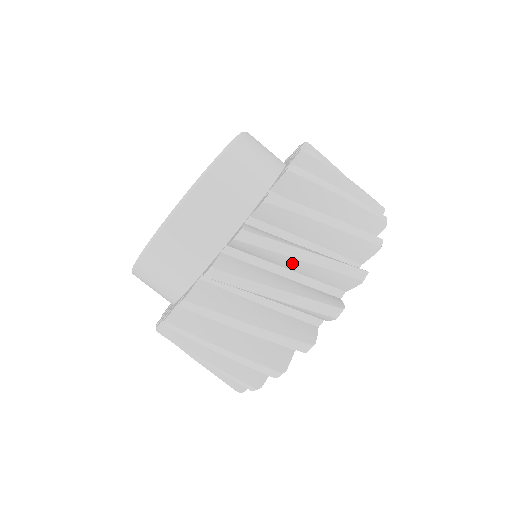
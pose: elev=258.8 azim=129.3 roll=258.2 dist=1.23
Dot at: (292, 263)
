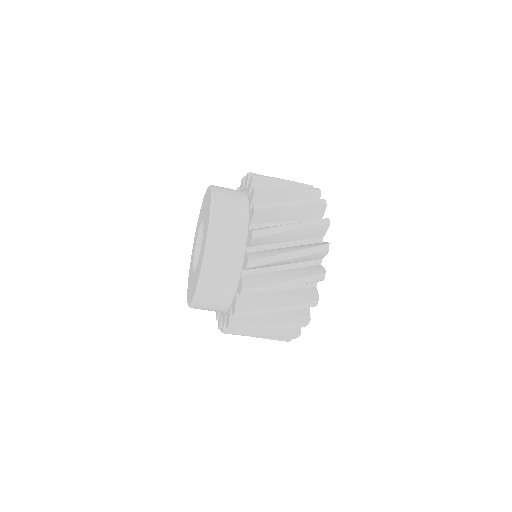
Dot at: occluded
